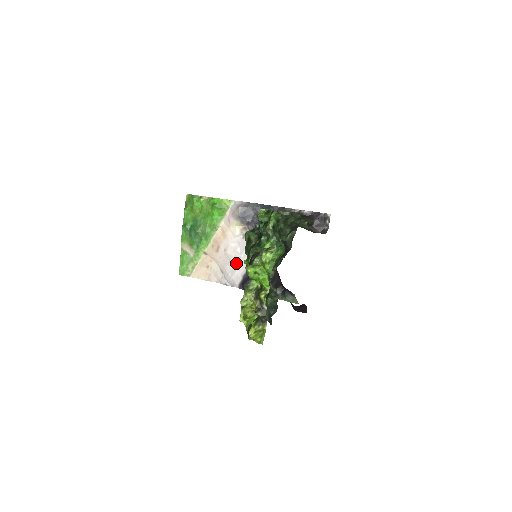
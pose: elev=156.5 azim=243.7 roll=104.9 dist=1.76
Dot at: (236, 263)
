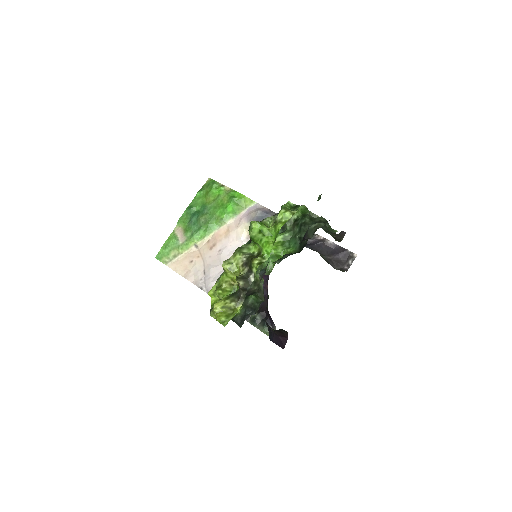
Dot at: occluded
